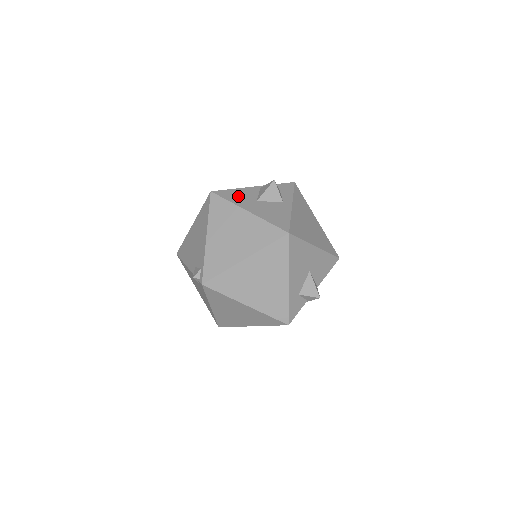
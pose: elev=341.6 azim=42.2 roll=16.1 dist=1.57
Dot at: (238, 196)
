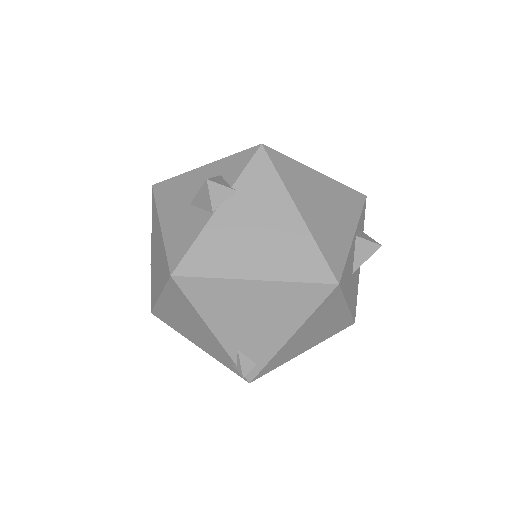
Dot at: (348, 276)
